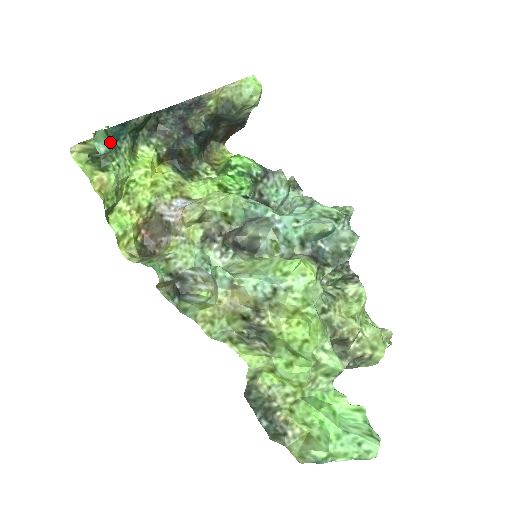
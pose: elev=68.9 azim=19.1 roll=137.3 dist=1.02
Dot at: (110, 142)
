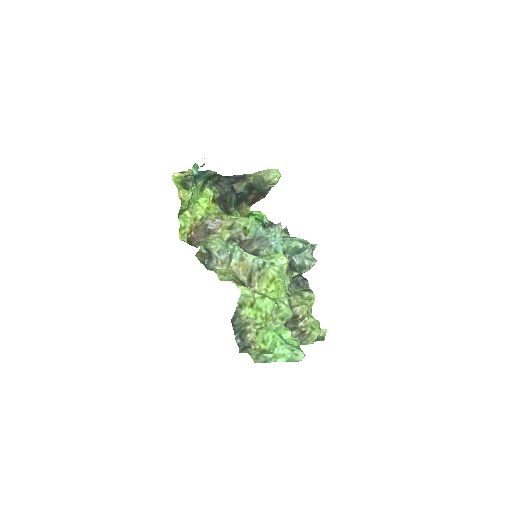
Dot at: (194, 177)
